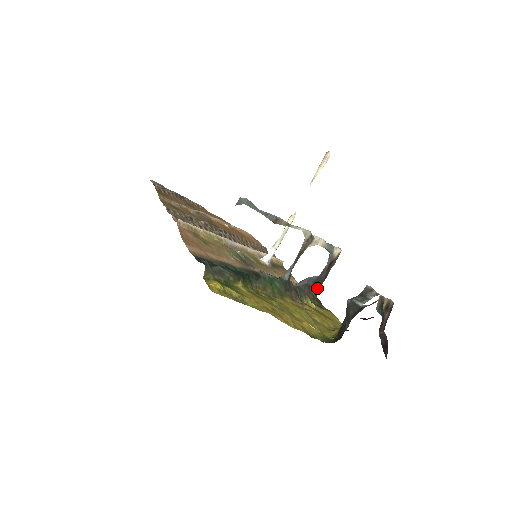
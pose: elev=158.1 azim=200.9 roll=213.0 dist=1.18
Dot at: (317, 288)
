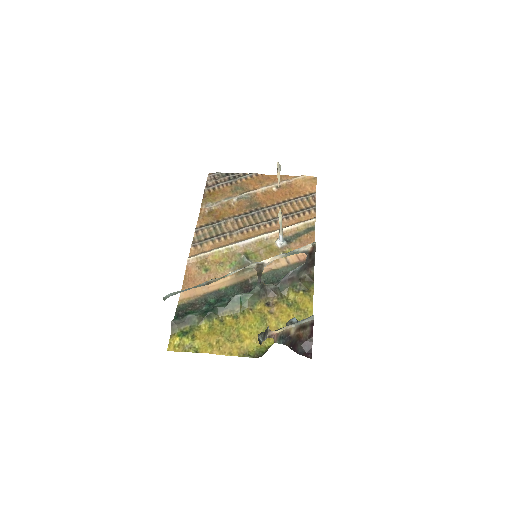
Dot at: (312, 268)
